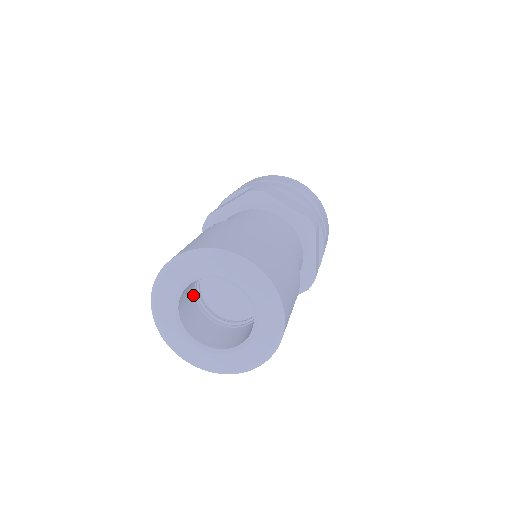
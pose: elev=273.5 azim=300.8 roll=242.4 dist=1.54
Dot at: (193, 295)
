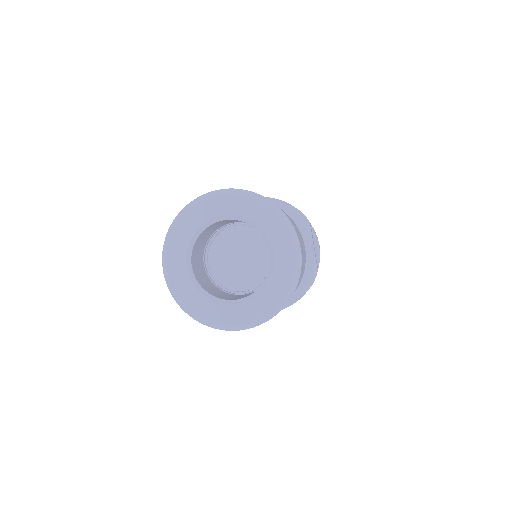
Dot at: (202, 265)
